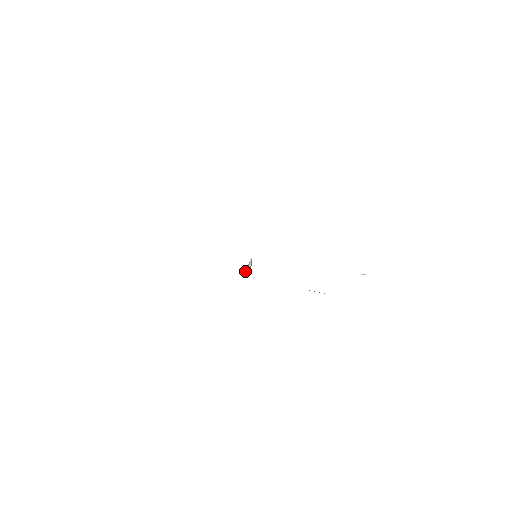
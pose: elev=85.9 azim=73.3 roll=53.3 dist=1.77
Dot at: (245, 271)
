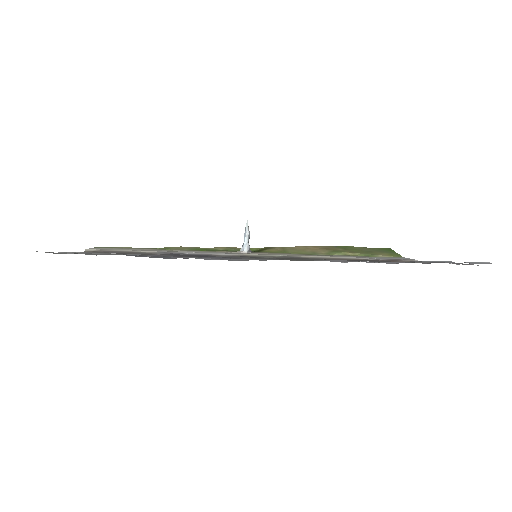
Dot at: (241, 248)
